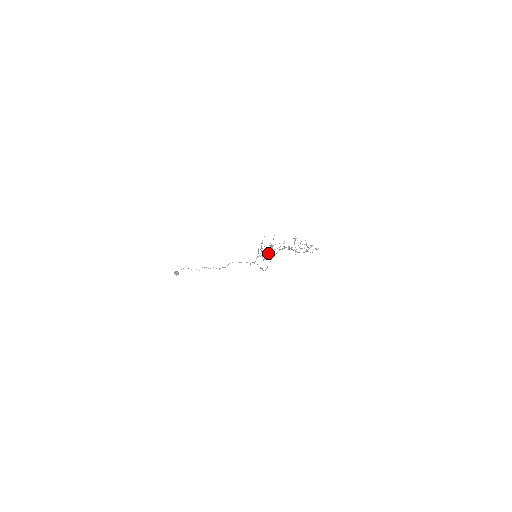
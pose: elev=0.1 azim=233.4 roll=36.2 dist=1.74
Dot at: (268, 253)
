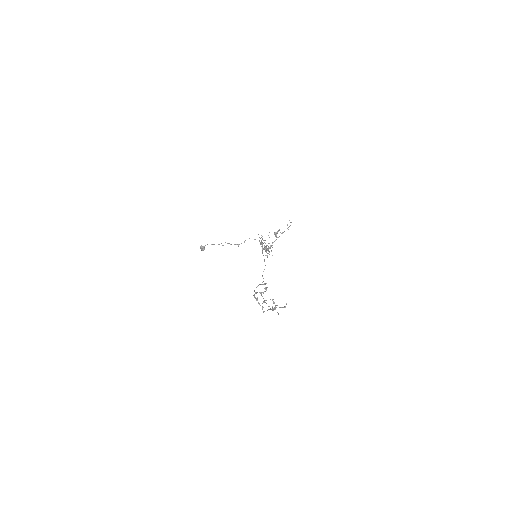
Dot at: occluded
